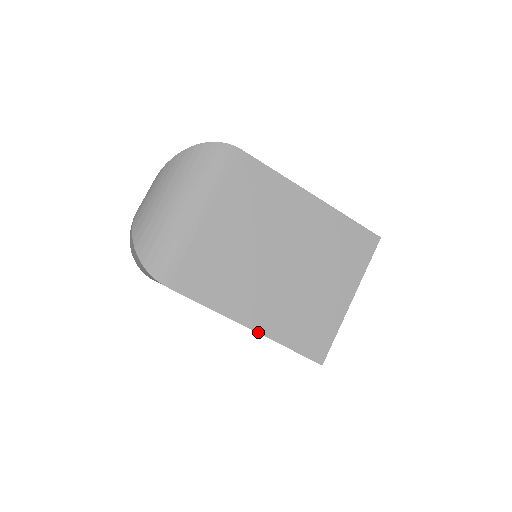
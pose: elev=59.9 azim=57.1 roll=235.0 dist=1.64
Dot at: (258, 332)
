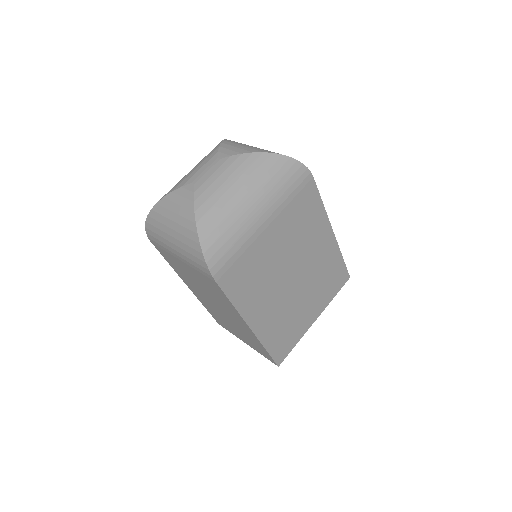
Dot at: (255, 334)
